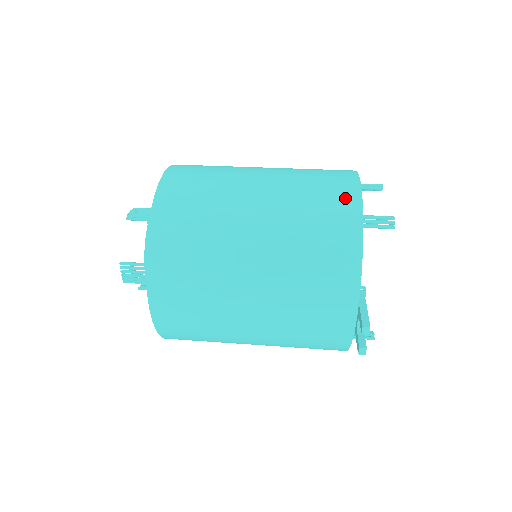
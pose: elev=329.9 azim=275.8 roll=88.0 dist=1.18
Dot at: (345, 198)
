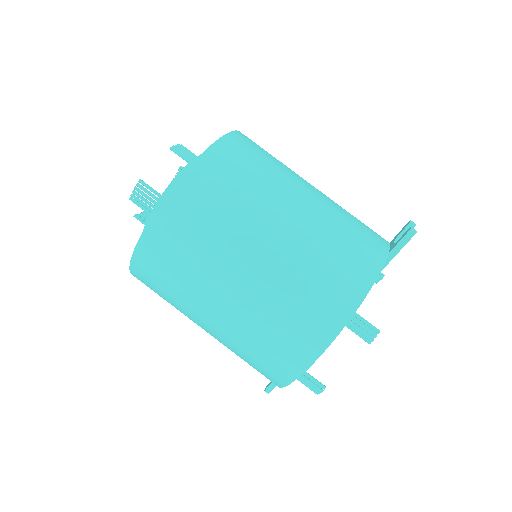
Dot at: (281, 371)
